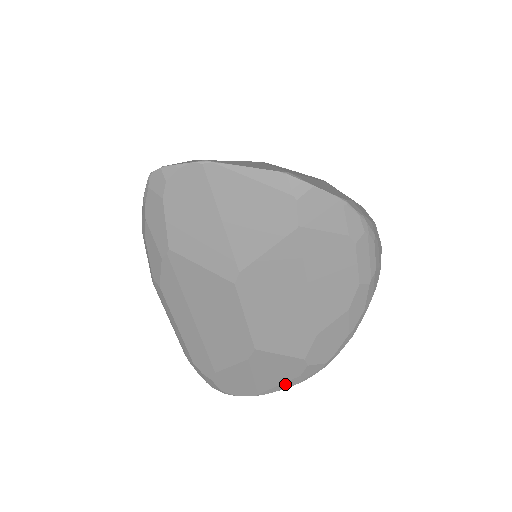
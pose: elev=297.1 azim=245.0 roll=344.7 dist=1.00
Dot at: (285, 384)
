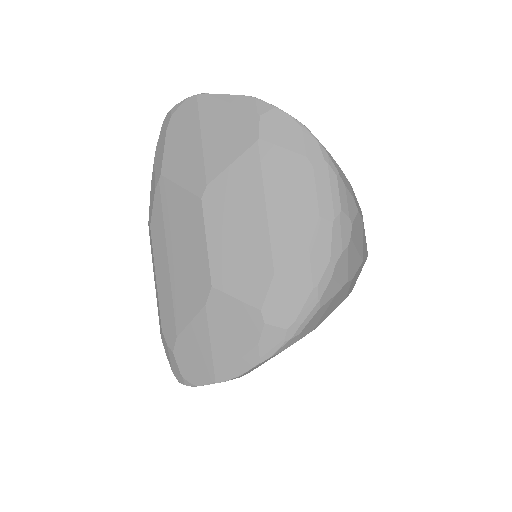
Dot at: (243, 361)
